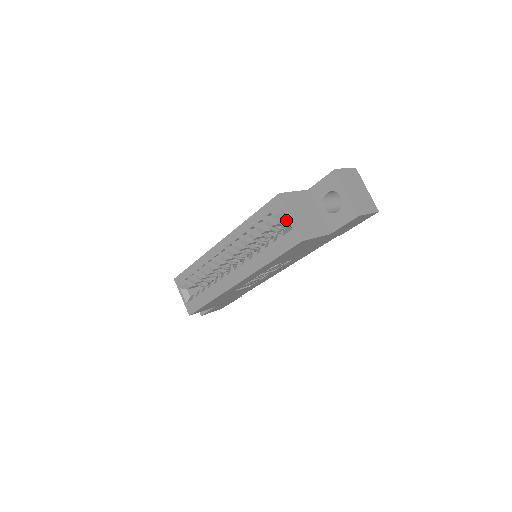
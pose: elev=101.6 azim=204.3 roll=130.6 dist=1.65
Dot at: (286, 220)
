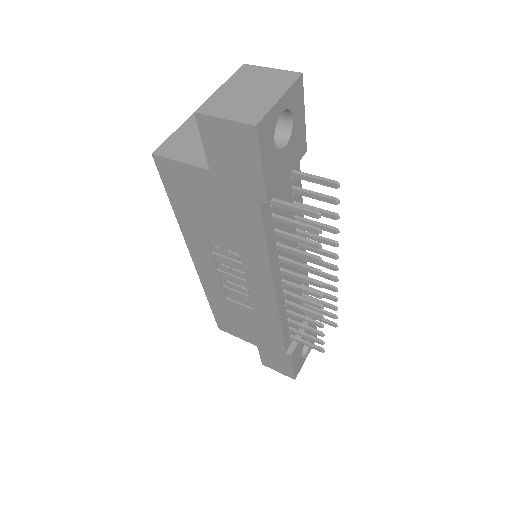
Dot at: occluded
